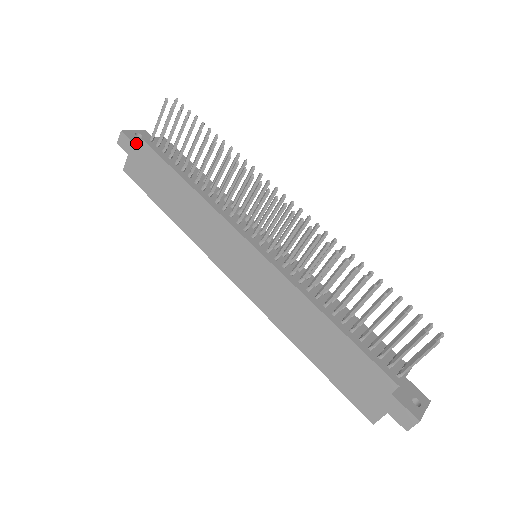
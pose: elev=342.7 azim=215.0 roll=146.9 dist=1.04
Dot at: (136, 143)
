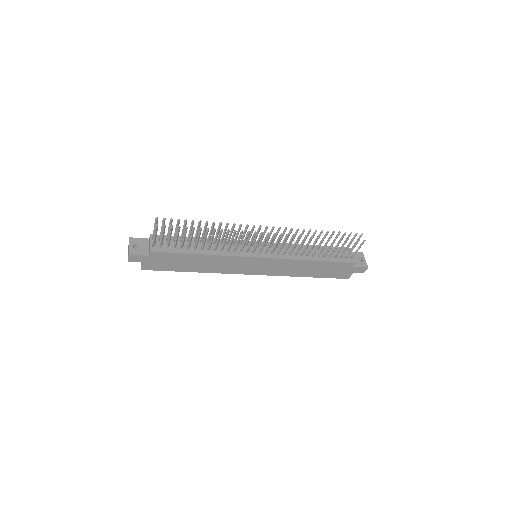
Dot at: (145, 254)
